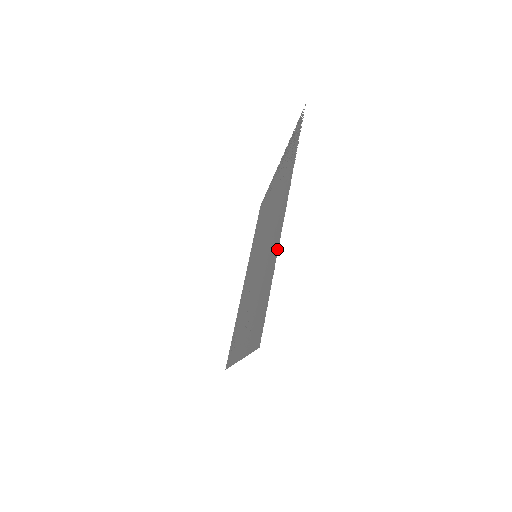
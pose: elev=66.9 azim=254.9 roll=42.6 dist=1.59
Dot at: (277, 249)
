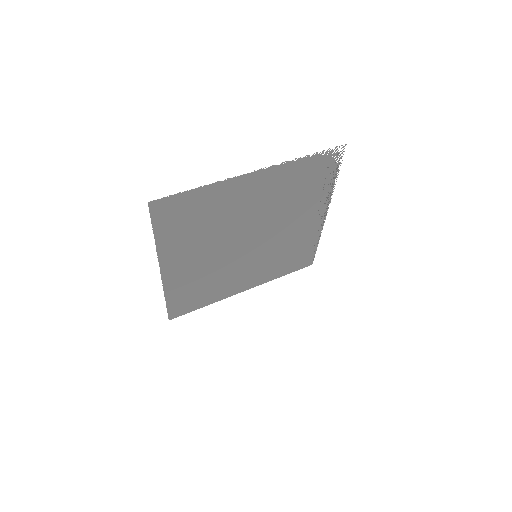
Dot at: (227, 182)
